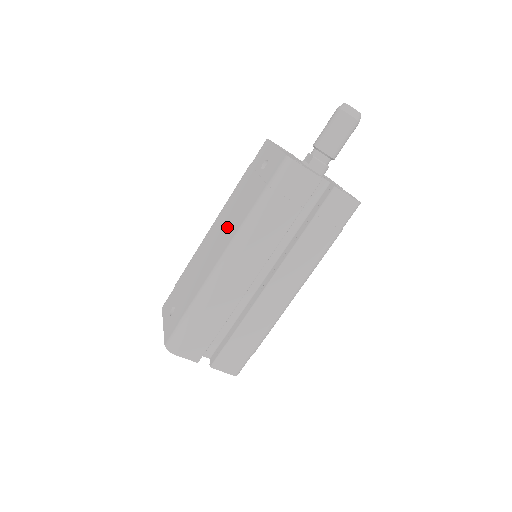
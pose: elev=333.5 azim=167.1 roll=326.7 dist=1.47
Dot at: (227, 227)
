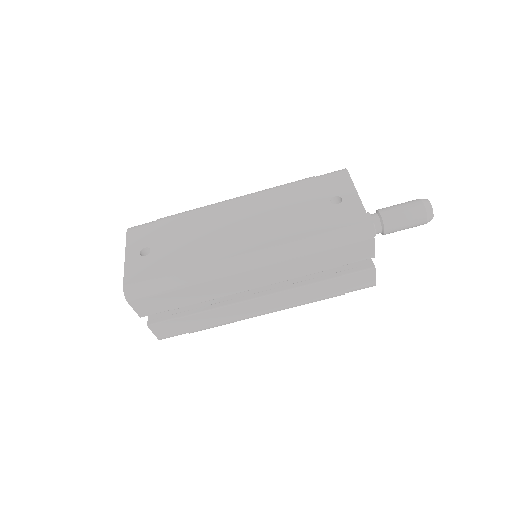
Dot at: (262, 226)
